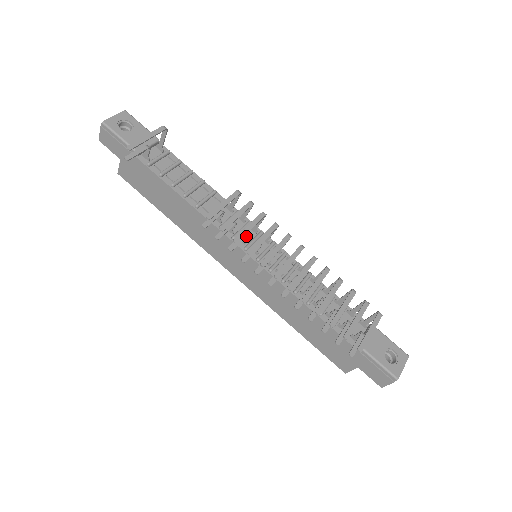
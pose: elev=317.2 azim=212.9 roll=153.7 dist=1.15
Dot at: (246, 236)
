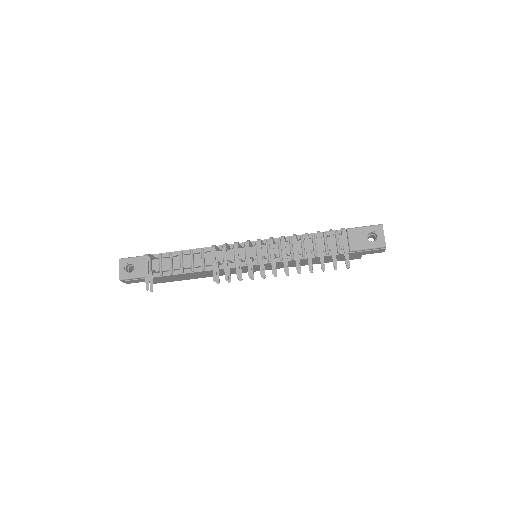
Dot at: (240, 263)
